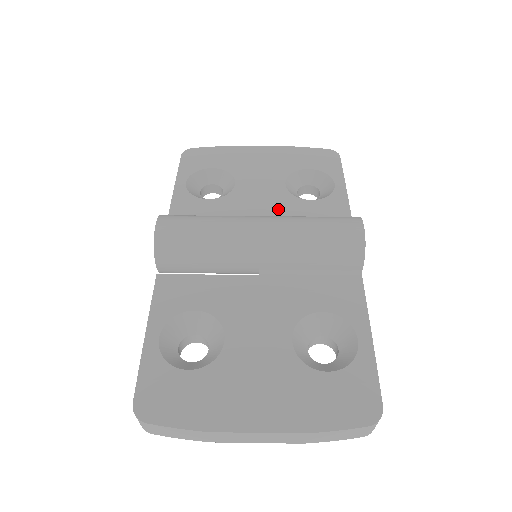
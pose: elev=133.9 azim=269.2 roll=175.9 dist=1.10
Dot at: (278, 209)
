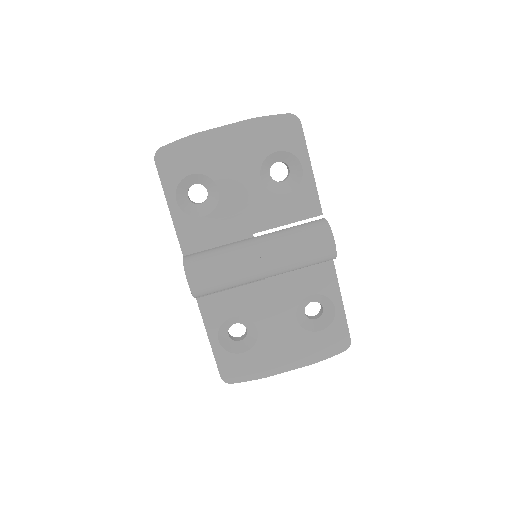
Dot at: (262, 212)
